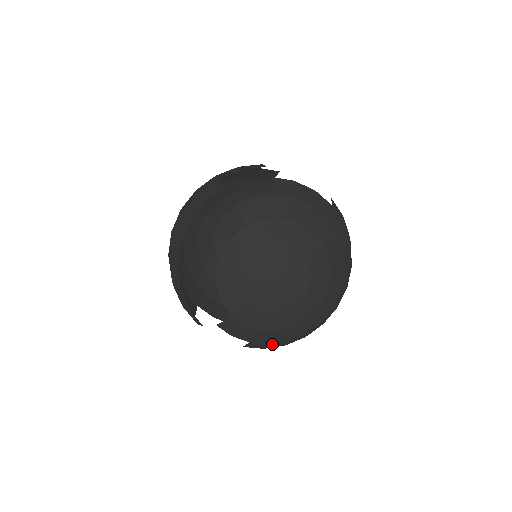
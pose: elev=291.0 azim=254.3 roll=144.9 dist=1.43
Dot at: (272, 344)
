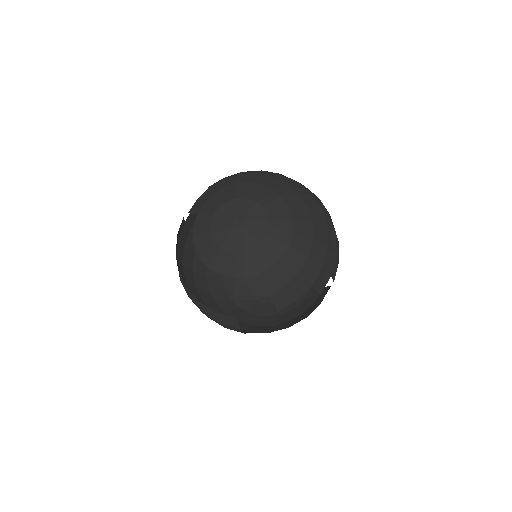
Dot at: (291, 286)
